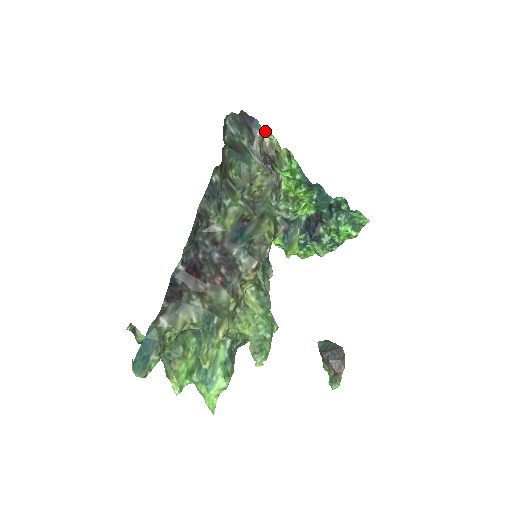
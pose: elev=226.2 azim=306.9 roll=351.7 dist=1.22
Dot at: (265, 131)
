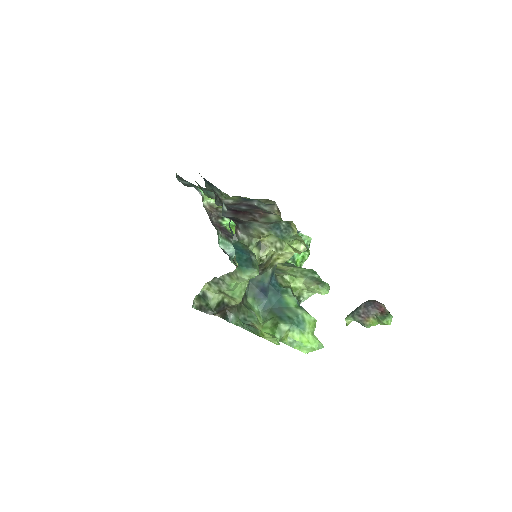
Dot at: occluded
